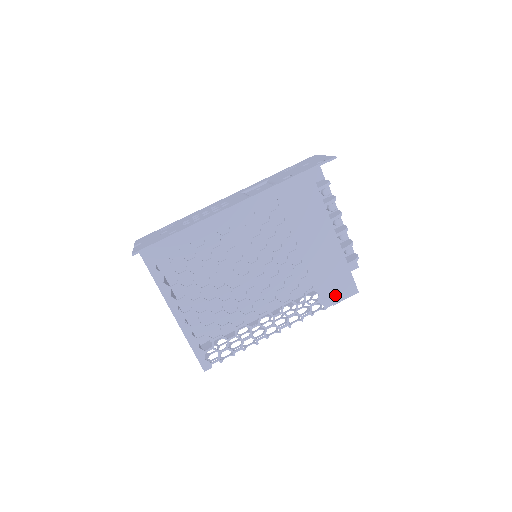
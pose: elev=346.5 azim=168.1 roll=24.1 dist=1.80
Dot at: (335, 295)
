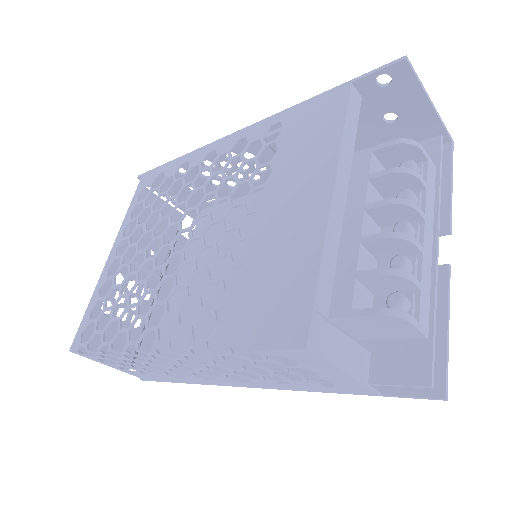
Dot at: (260, 326)
